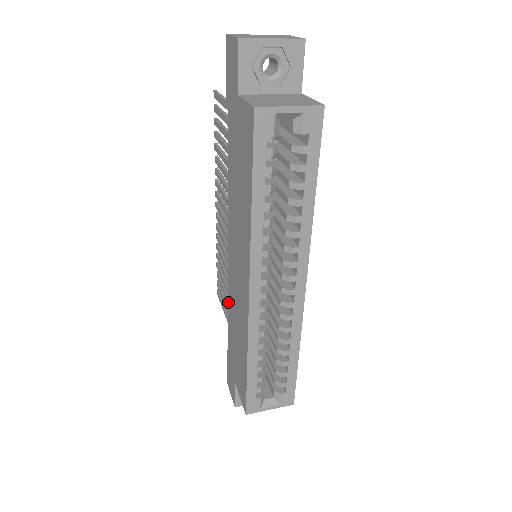
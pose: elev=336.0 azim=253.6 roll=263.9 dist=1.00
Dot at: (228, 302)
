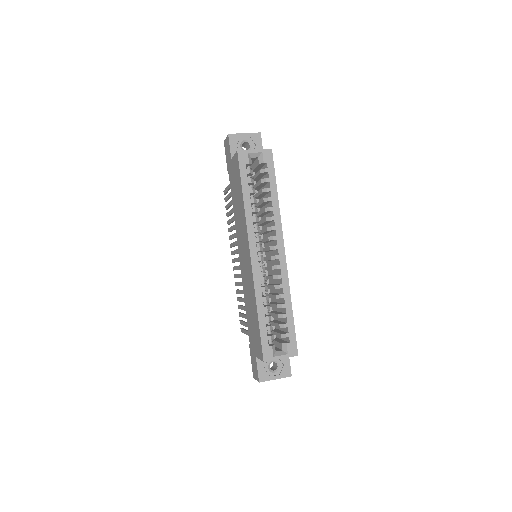
Dot at: (244, 299)
